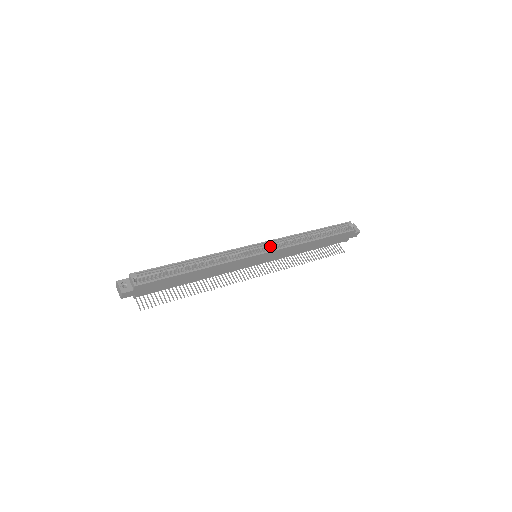
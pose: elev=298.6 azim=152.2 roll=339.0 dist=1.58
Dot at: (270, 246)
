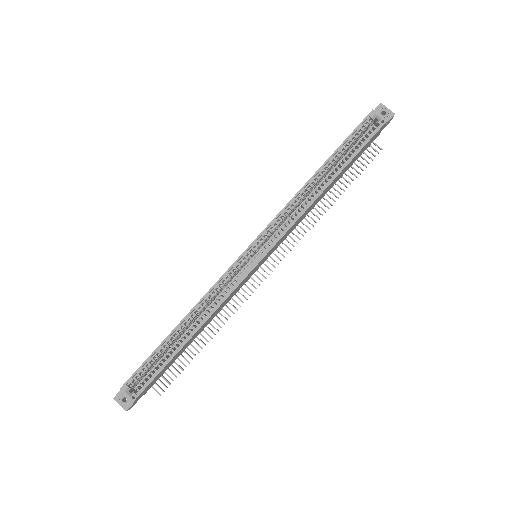
Dot at: (267, 237)
